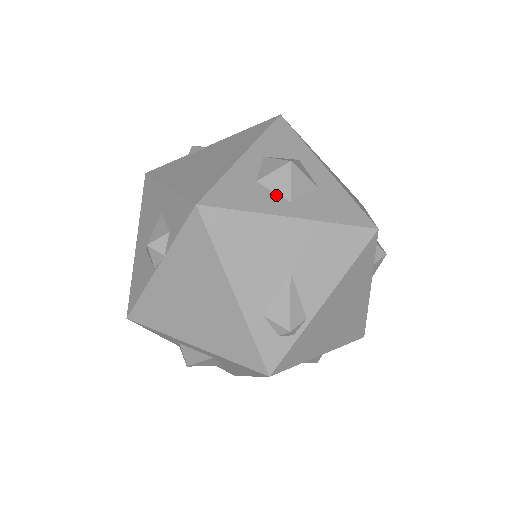
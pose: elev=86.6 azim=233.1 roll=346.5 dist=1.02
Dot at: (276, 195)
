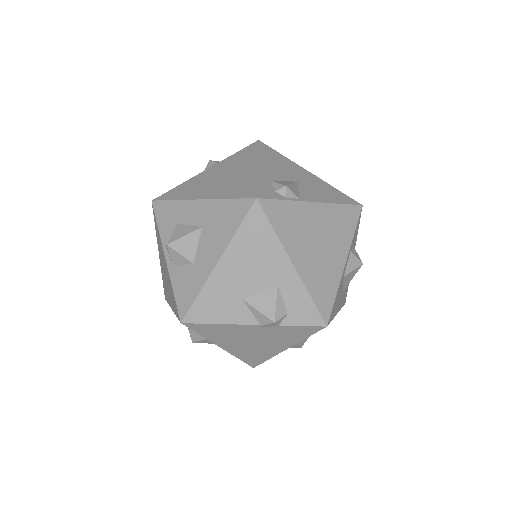
Dot at: occluded
